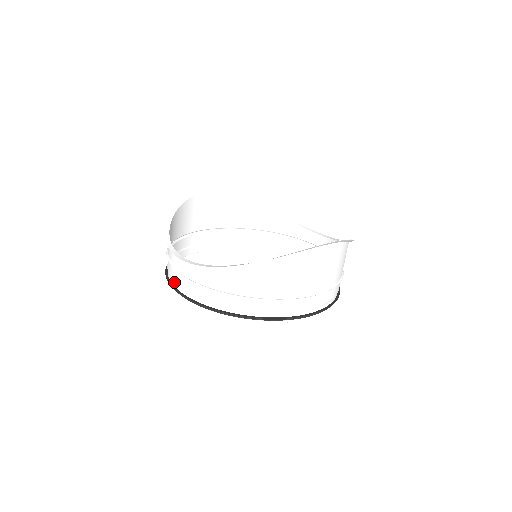
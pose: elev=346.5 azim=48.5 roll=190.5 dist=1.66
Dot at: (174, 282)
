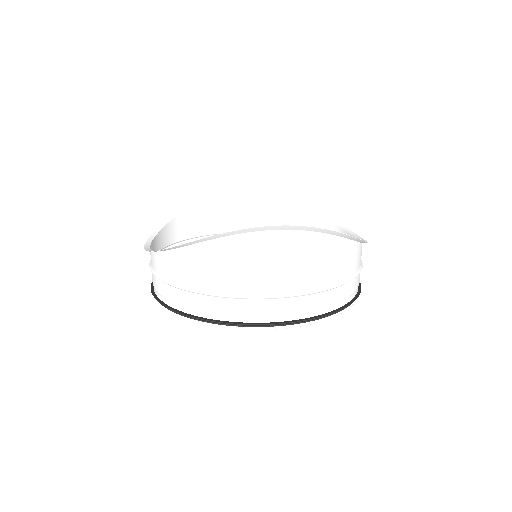
Dot at: occluded
